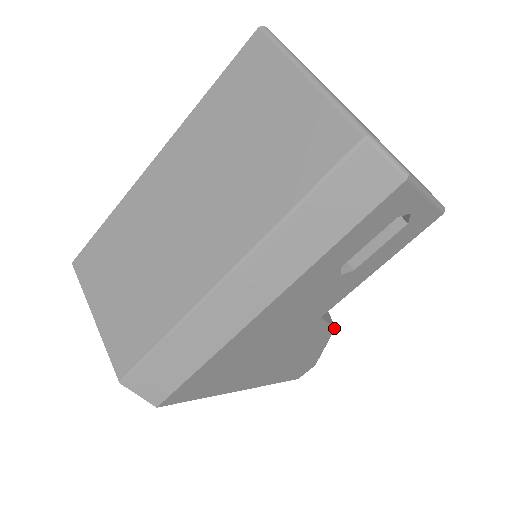
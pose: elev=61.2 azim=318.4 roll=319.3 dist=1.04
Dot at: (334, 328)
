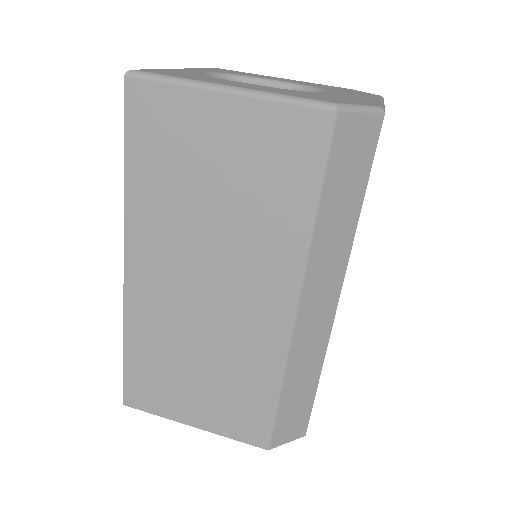
Dot at: occluded
